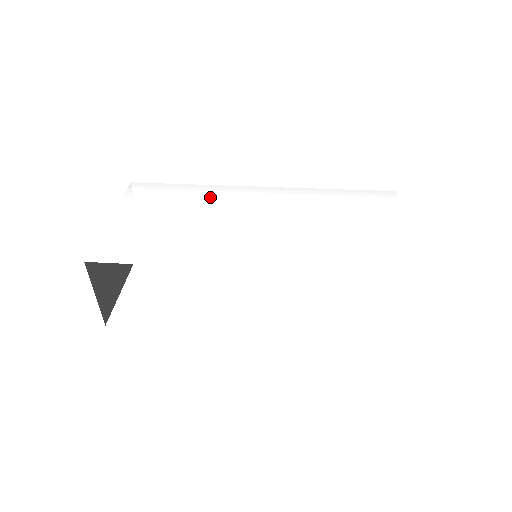
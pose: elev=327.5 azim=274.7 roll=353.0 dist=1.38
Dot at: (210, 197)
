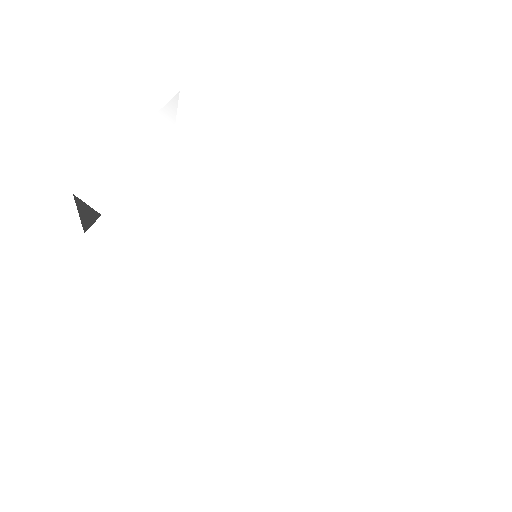
Dot at: (247, 170)
